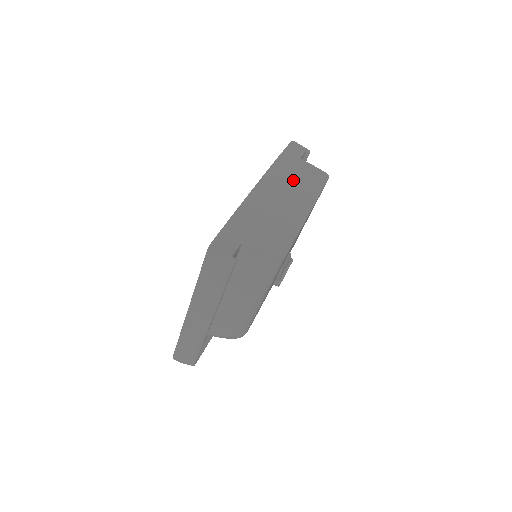
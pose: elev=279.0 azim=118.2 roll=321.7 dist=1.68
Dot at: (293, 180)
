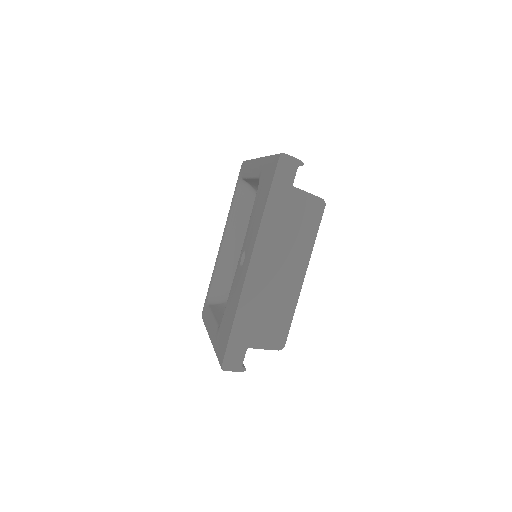
Dot at: (286, 235)
